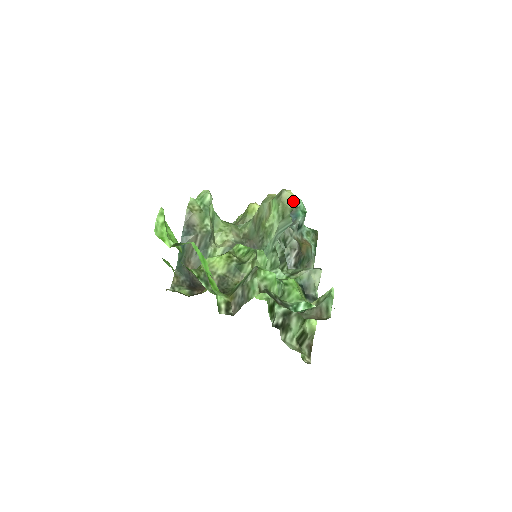
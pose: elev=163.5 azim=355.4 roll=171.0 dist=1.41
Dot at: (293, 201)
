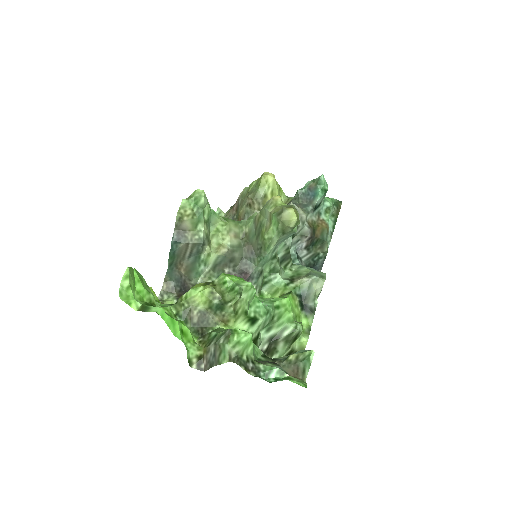
Dot at: (295, 222)
